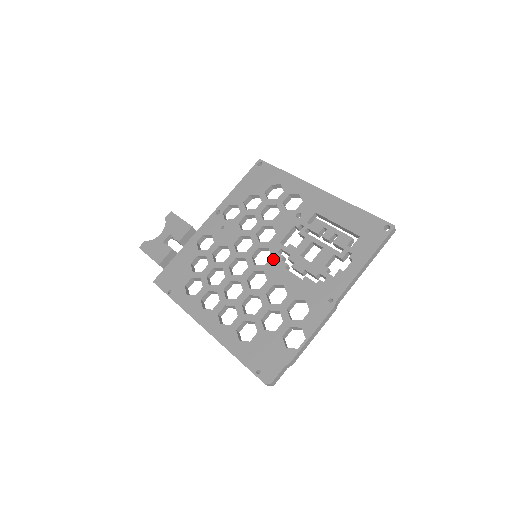
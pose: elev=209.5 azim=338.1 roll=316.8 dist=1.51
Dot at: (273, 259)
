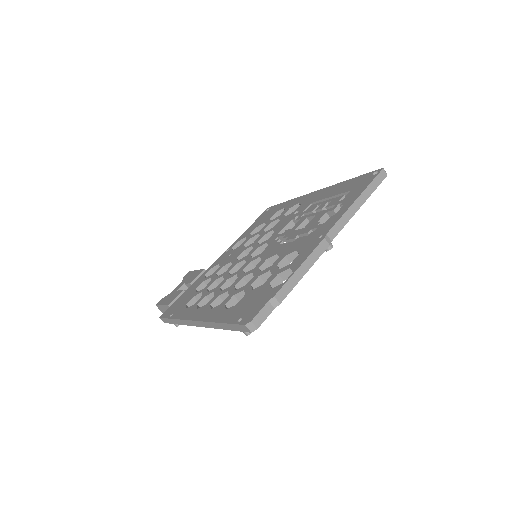
Dot at: (269, 246)
